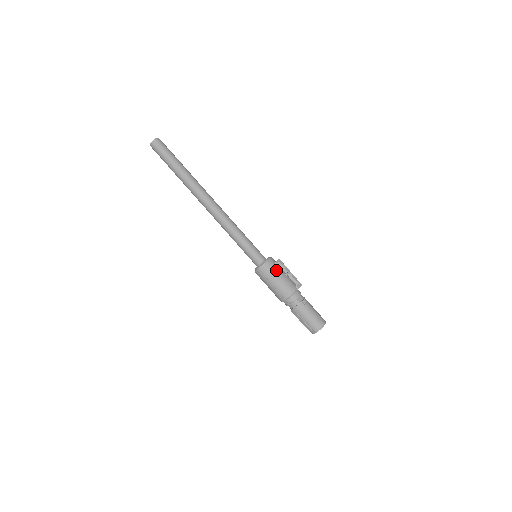
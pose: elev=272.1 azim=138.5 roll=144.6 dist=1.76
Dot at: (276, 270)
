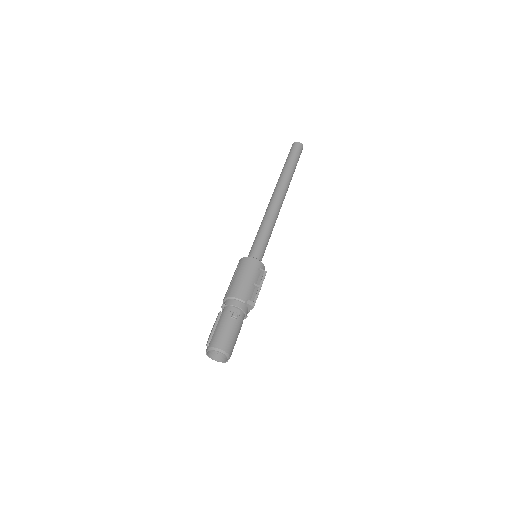
Dot at: (251, 271)
